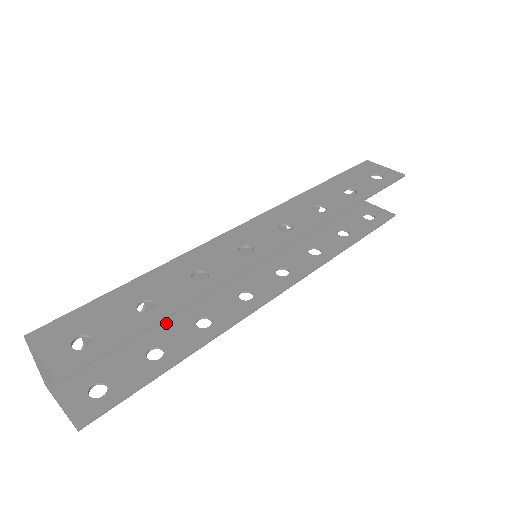
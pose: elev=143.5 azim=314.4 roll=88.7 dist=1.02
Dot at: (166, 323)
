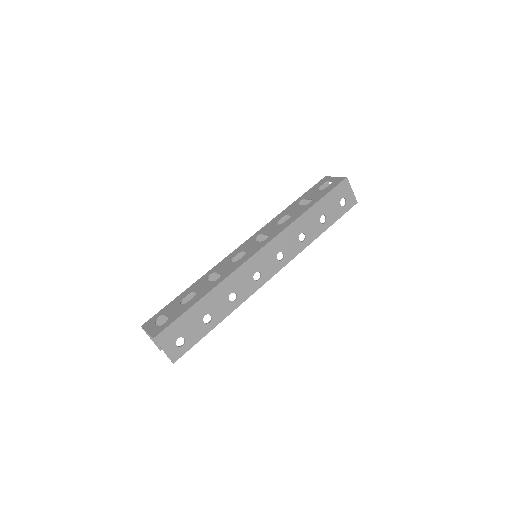
Dot at: occluded
